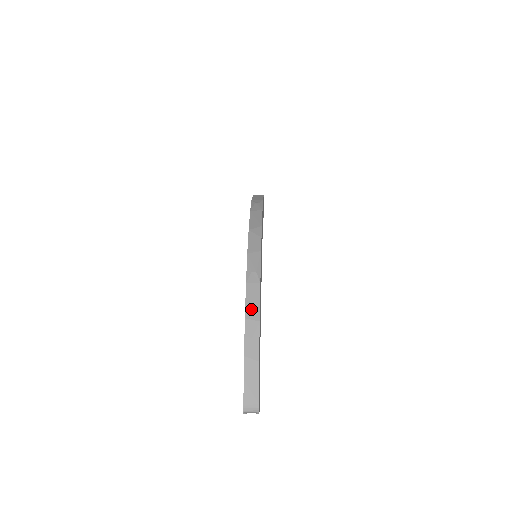
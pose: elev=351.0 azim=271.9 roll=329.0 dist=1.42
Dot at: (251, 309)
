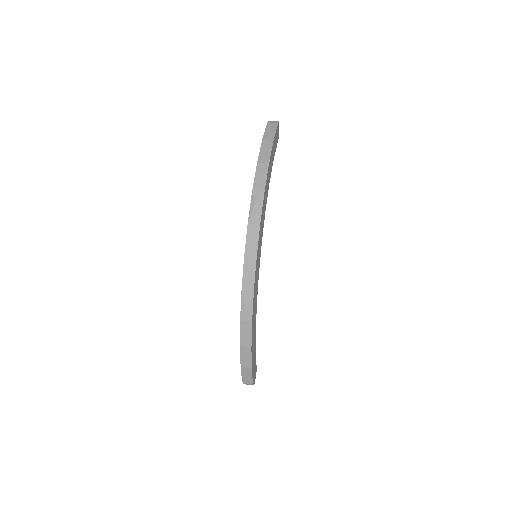
Dot at: (245, 340)
